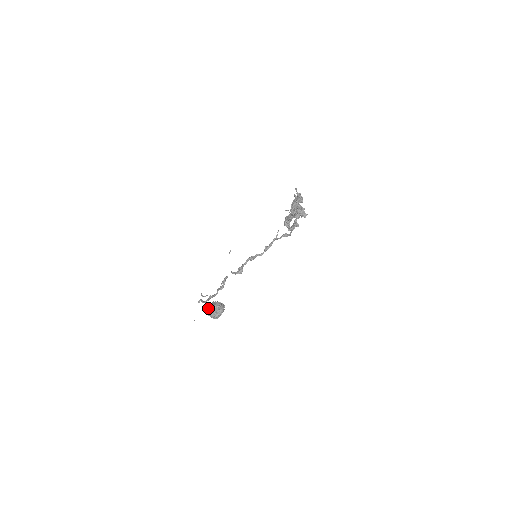
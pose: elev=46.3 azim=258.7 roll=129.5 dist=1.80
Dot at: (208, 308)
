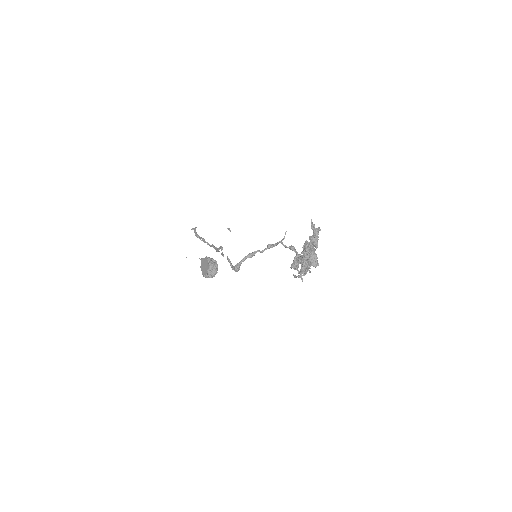
Dot at: (201, 259)
